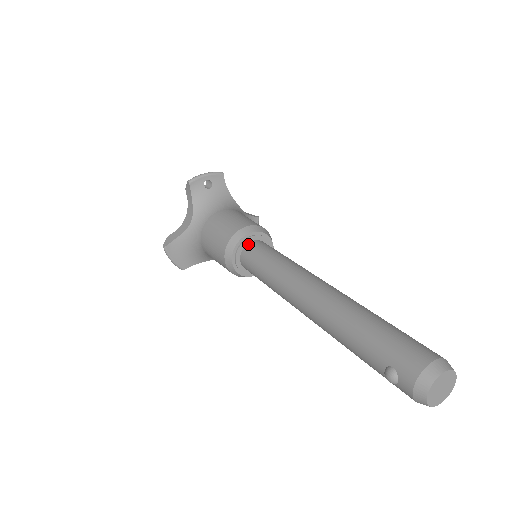
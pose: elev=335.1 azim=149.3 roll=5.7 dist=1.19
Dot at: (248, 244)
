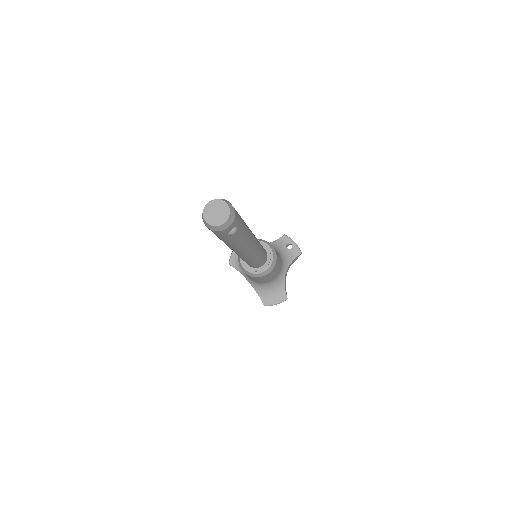
Dot at: occluded
